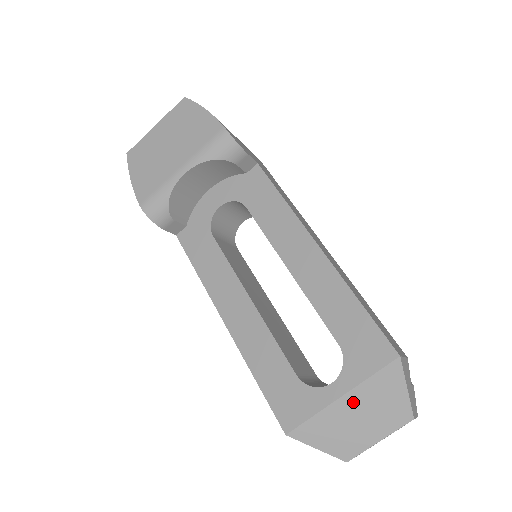
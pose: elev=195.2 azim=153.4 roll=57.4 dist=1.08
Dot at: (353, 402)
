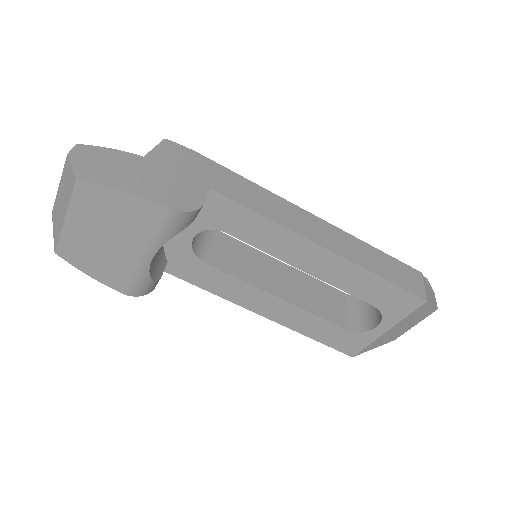
Dot at: (396, 328)
